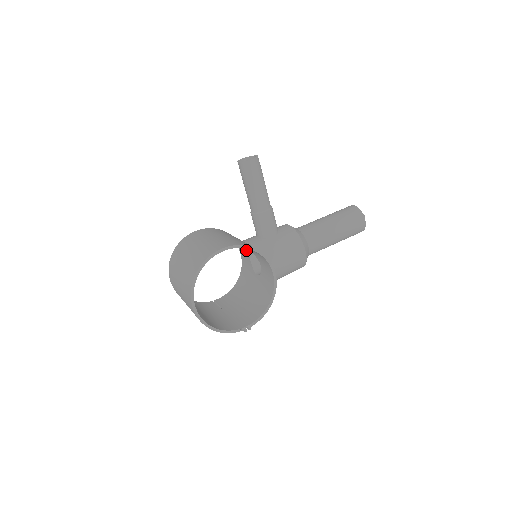
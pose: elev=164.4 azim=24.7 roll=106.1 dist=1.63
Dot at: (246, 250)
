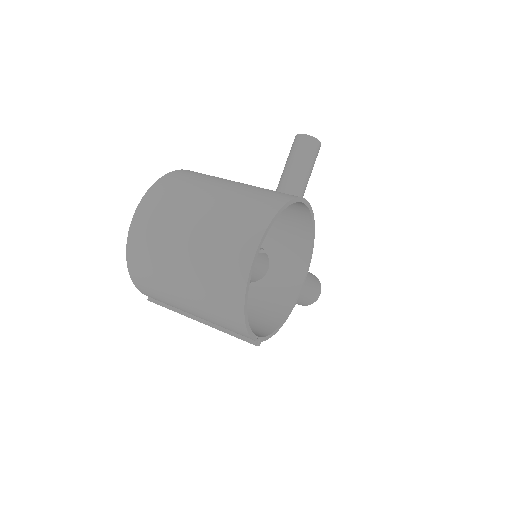
Dot at: occluded
